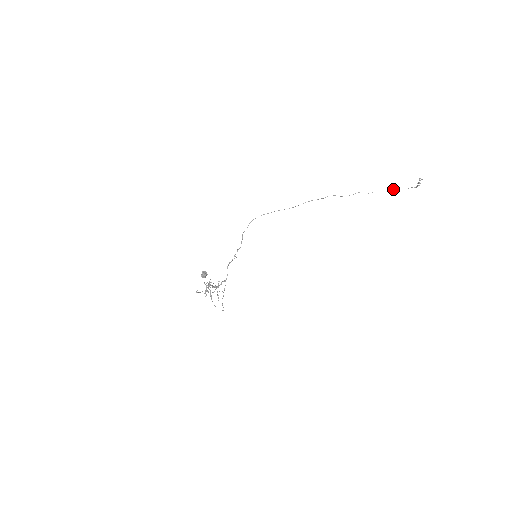
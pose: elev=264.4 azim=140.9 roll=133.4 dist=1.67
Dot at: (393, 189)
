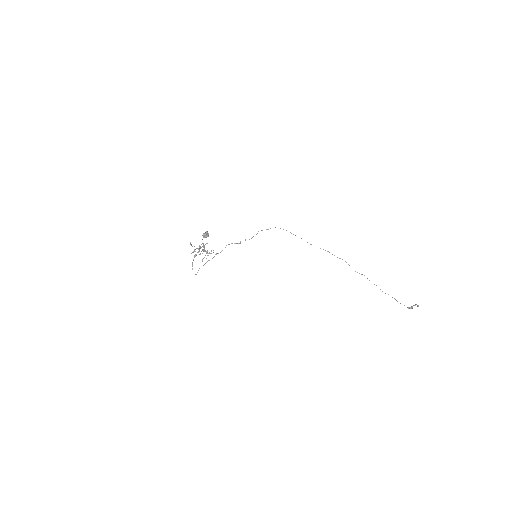
Dot at: occluded
